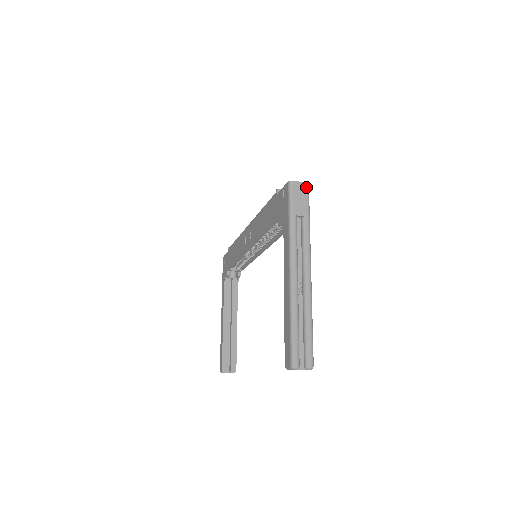
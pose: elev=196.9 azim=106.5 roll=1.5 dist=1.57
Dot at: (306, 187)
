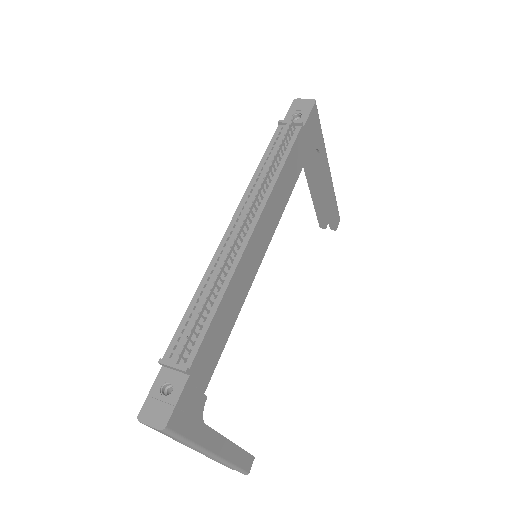
Dot at: occluded
